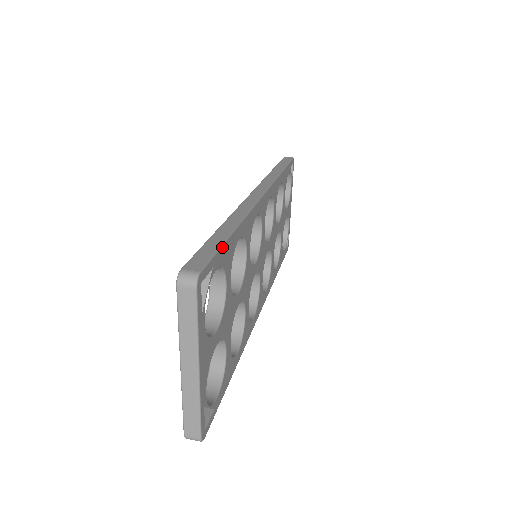
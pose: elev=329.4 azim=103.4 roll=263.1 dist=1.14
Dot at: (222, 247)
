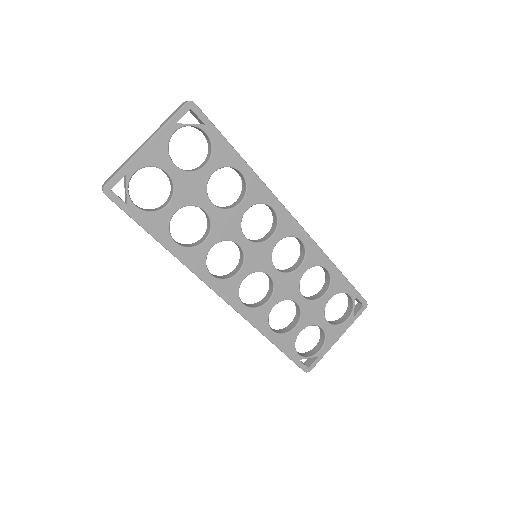
Dot at: (222, 136)
